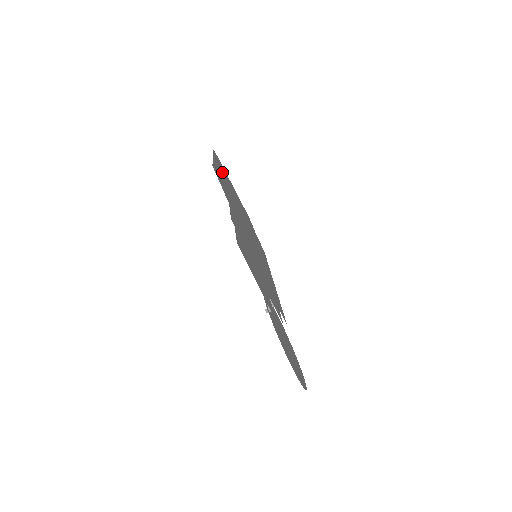
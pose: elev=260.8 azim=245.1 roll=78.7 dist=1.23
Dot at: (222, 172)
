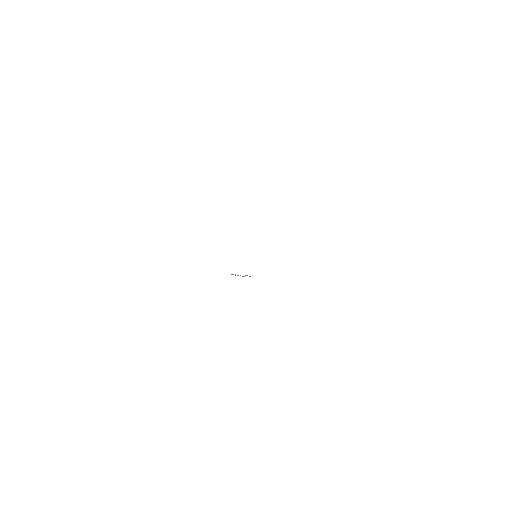
Dot at: occluded
